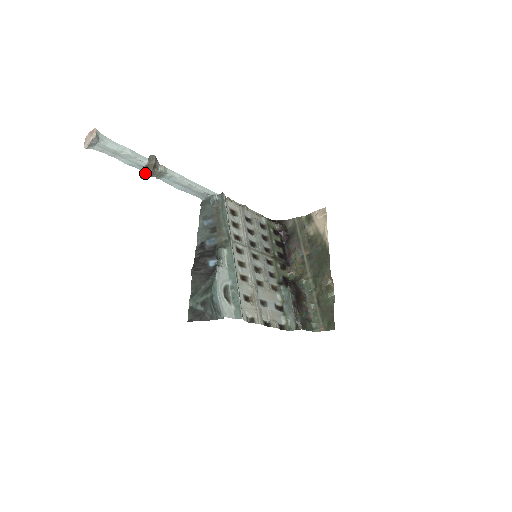
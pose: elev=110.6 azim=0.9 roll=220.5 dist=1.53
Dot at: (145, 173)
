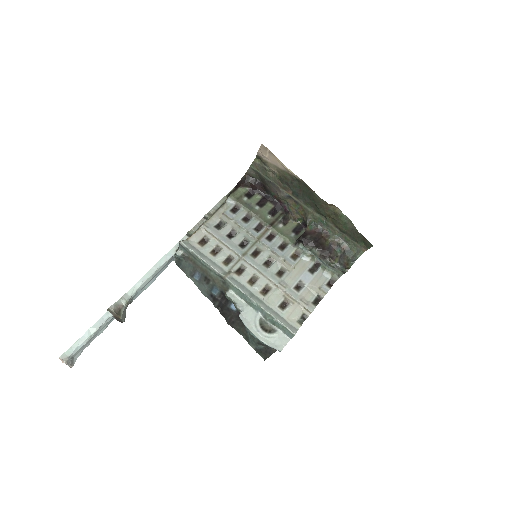
Dot at: (120, 321)
